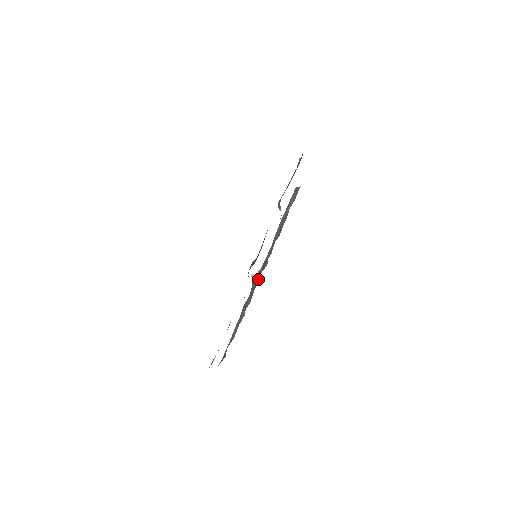
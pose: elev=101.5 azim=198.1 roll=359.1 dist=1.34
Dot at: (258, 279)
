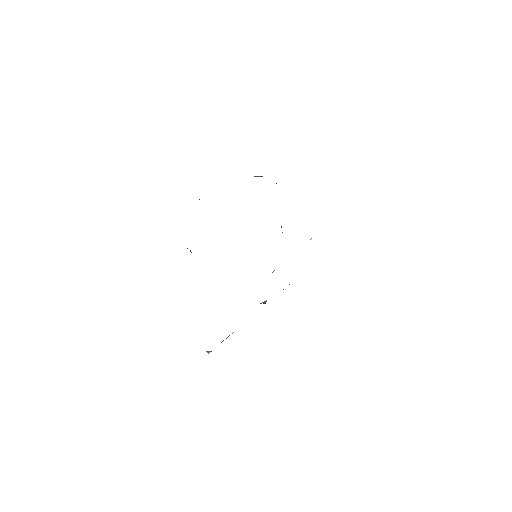
Dot at: occluded
